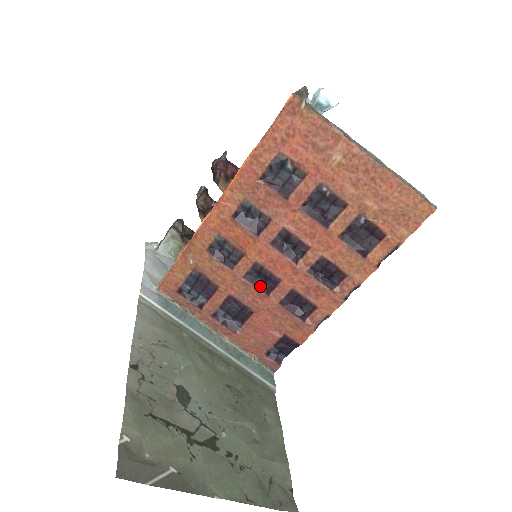
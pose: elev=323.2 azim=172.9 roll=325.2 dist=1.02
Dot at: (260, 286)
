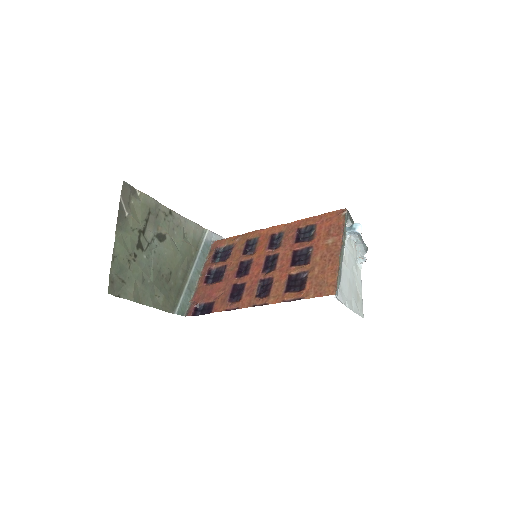
Dot at: (239, 271)
